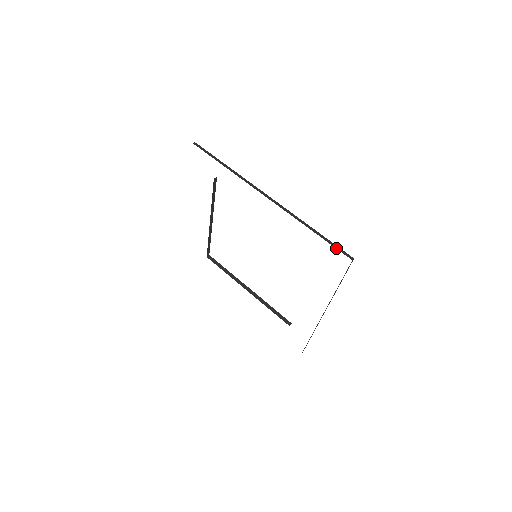
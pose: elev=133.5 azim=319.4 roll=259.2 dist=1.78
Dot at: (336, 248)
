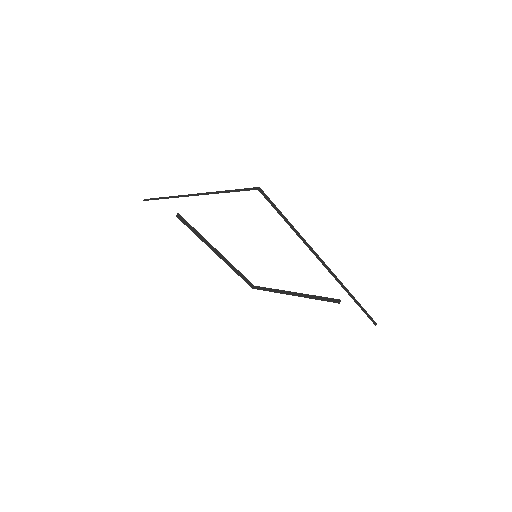
Dot at: (368, 317)
